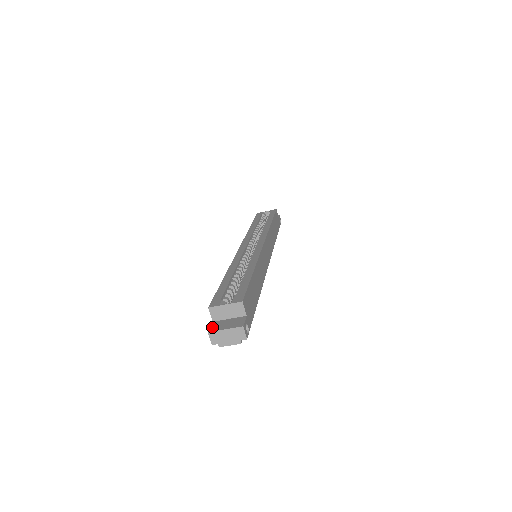
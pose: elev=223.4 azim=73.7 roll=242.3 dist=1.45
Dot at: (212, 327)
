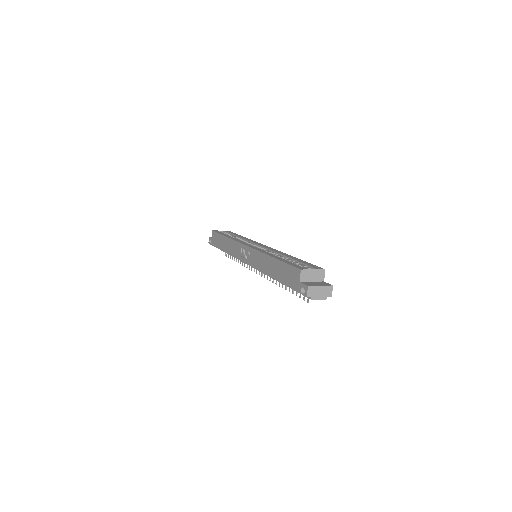
Dot at: (306, 284)
